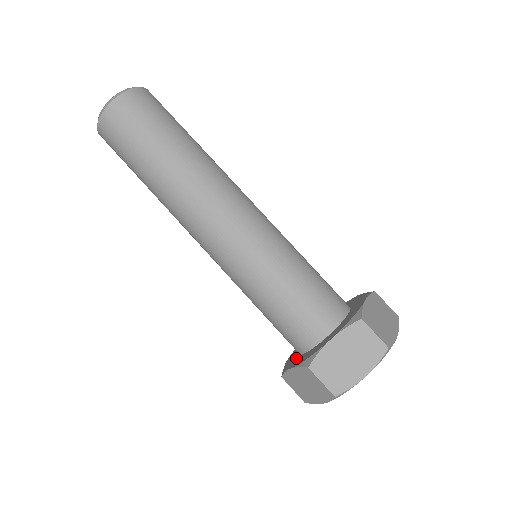
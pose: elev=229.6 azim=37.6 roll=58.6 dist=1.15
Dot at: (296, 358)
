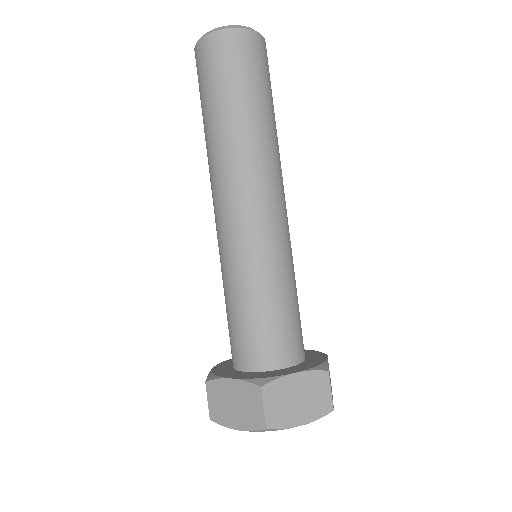
Dot at: (234, 372)
